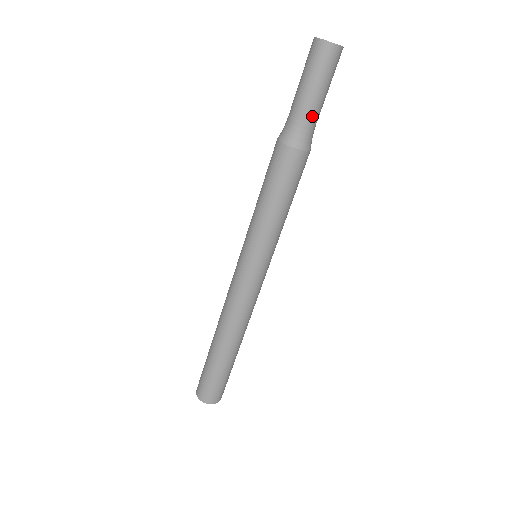
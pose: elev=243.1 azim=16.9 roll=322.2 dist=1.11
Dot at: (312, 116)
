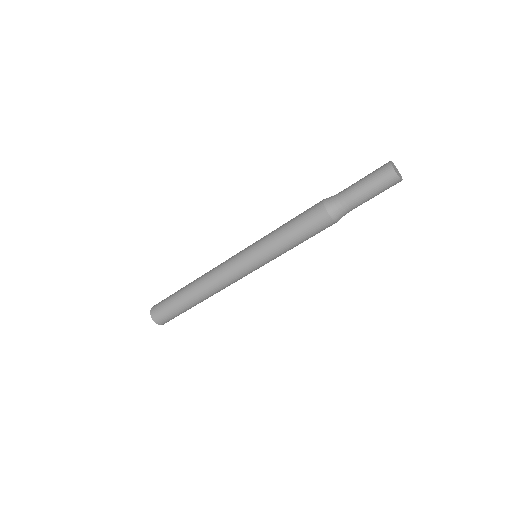
Dot at: occluded
